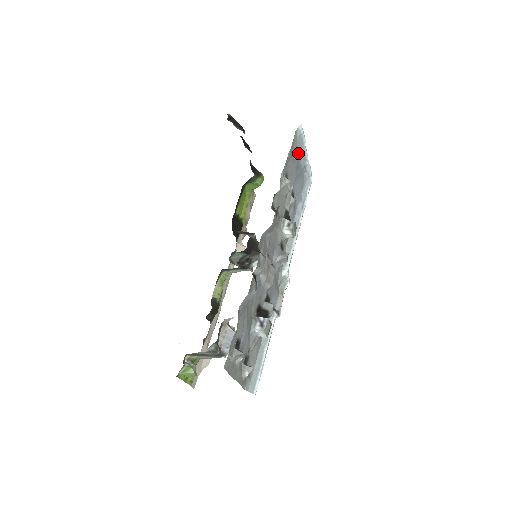
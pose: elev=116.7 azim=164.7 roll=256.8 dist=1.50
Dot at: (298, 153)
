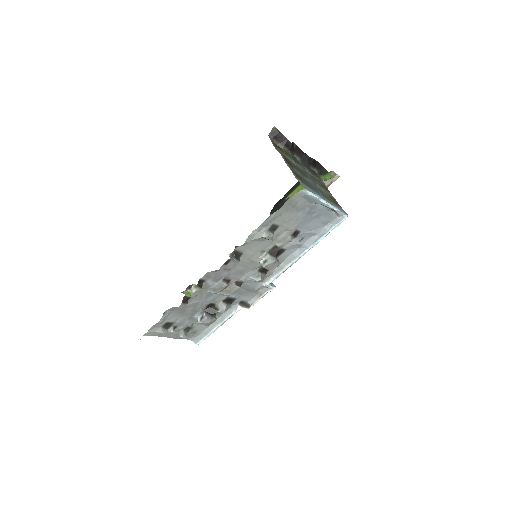
Dot at: (312, 202)
